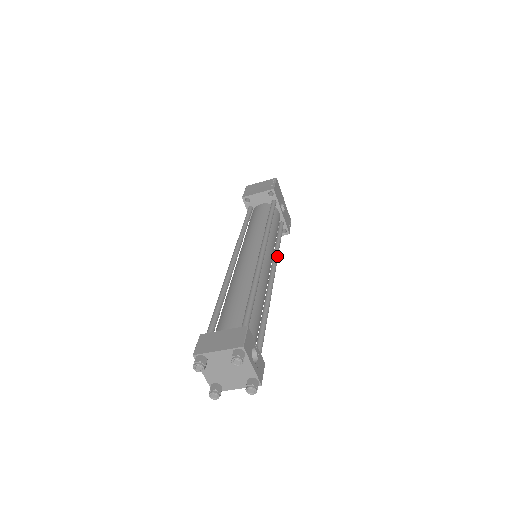
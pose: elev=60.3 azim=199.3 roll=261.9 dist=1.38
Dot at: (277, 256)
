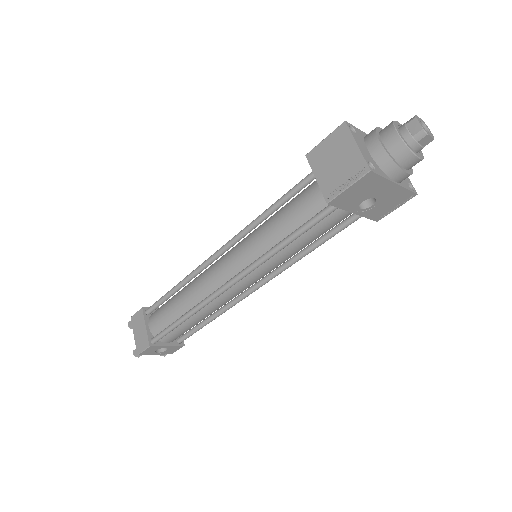
Dot at: (286, 268)
